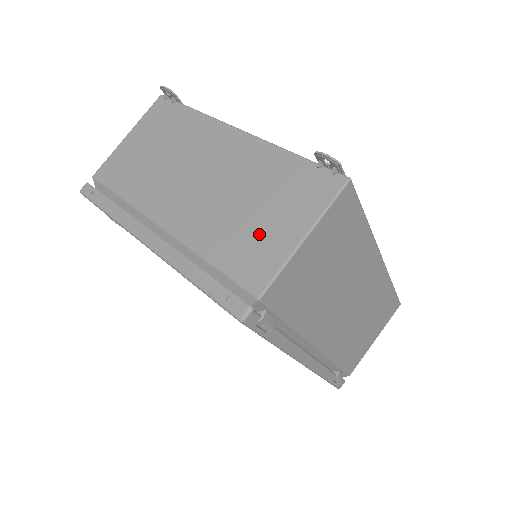
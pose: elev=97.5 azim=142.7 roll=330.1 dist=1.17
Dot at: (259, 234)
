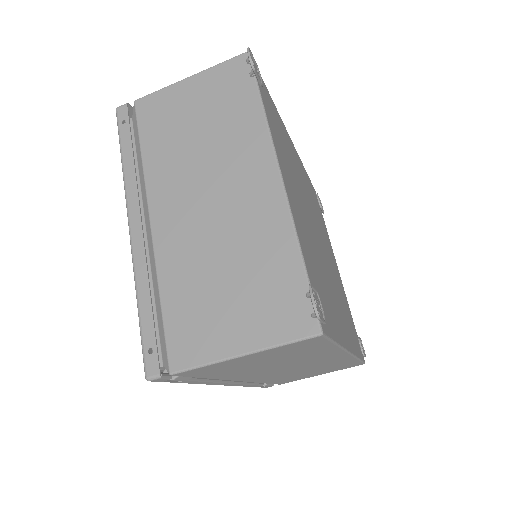
Dot at: (213, 313)
